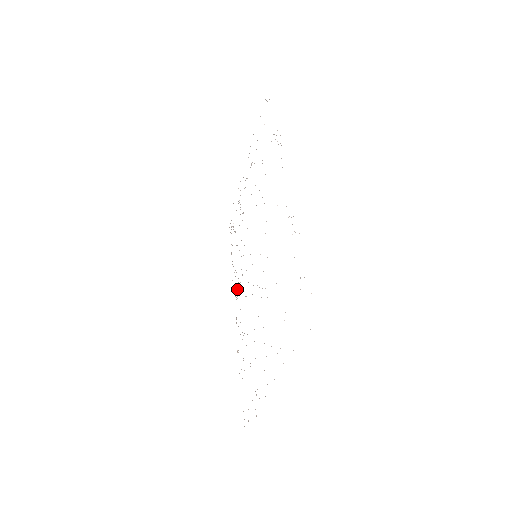
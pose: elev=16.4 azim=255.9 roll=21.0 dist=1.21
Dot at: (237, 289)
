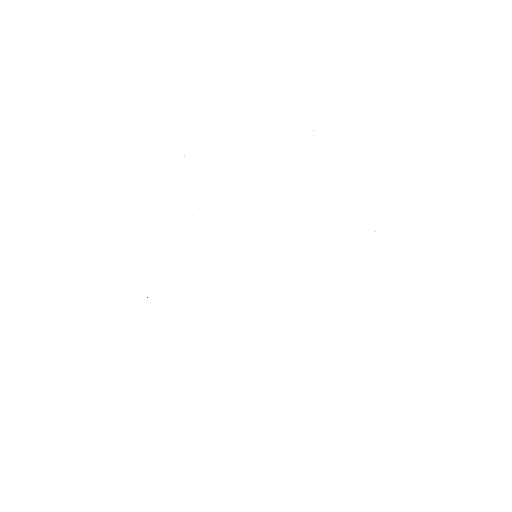
Dot at: occluded
